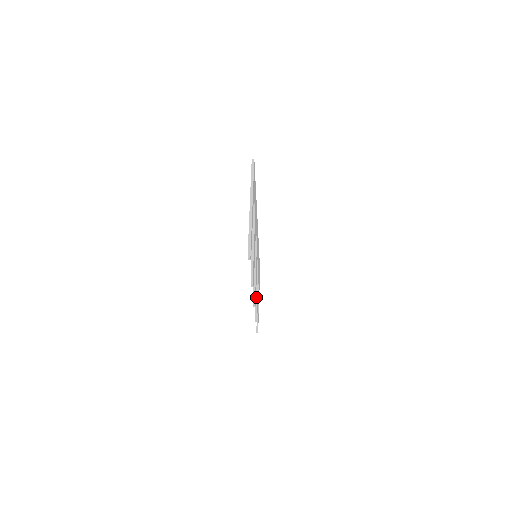
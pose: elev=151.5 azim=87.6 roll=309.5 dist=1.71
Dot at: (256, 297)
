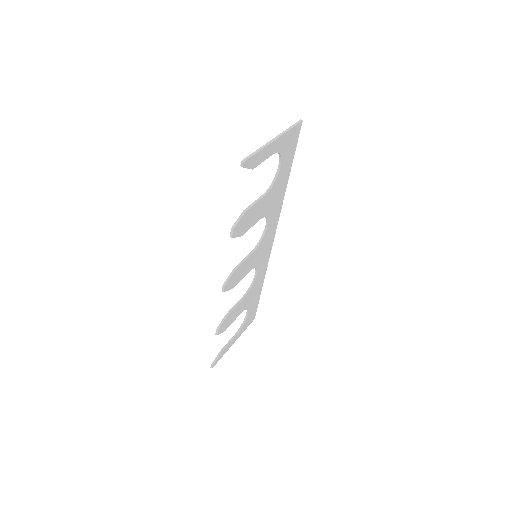
Dot at: (232, 308)
